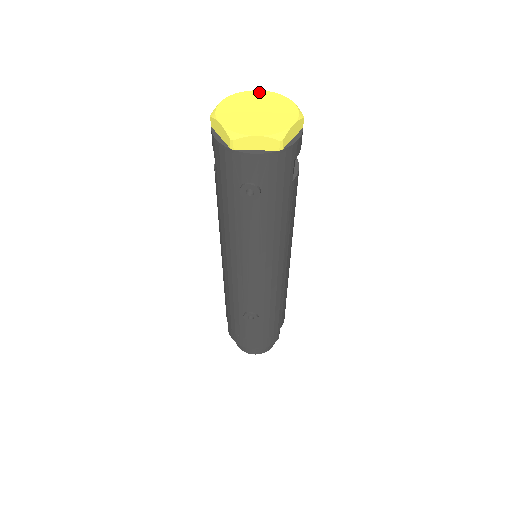
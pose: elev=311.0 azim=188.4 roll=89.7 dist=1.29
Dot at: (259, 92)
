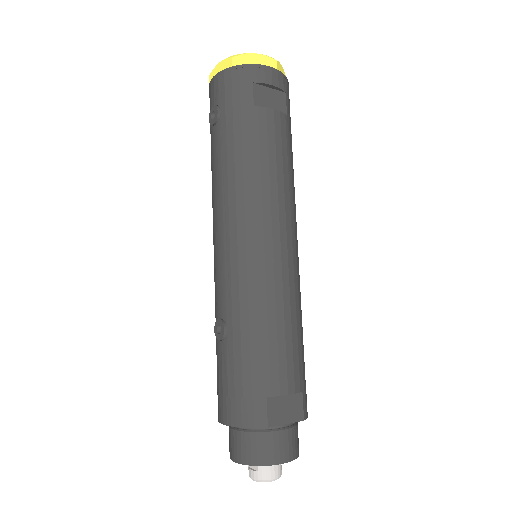
Dot at: occluded
